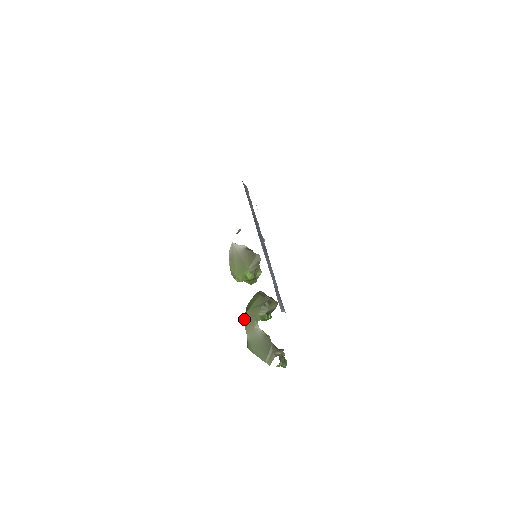
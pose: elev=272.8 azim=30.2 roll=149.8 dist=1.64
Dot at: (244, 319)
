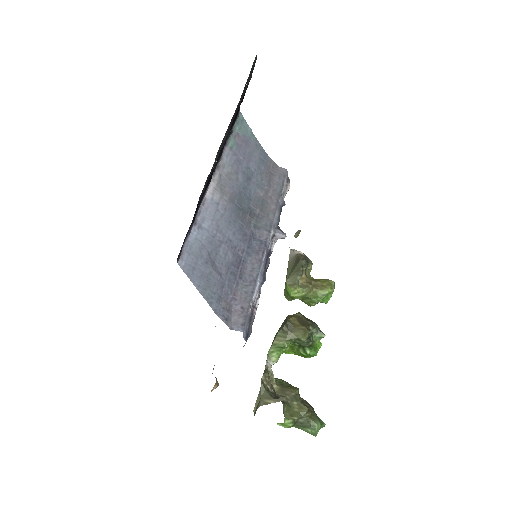
Dot at: occluded
